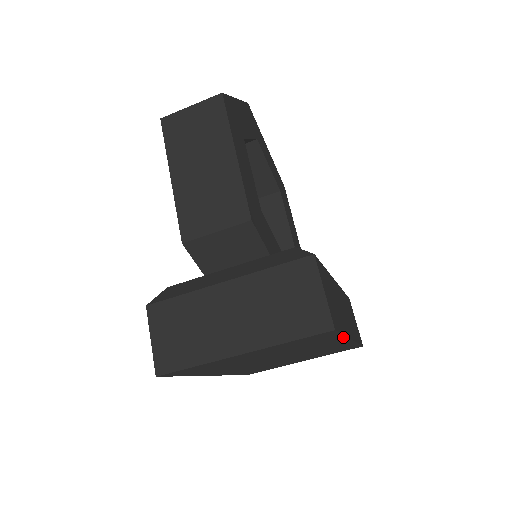
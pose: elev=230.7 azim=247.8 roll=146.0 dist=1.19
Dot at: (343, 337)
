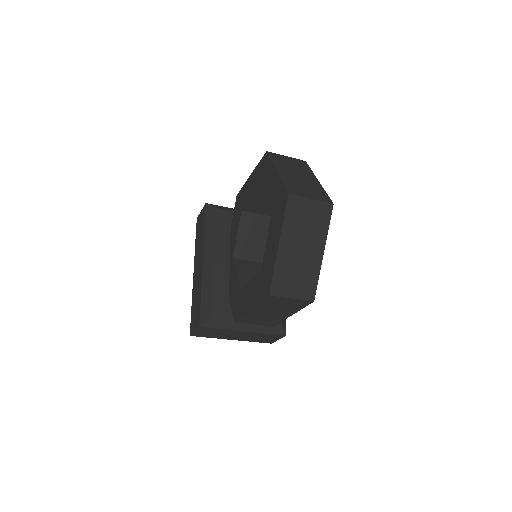
Dot at: occluded
